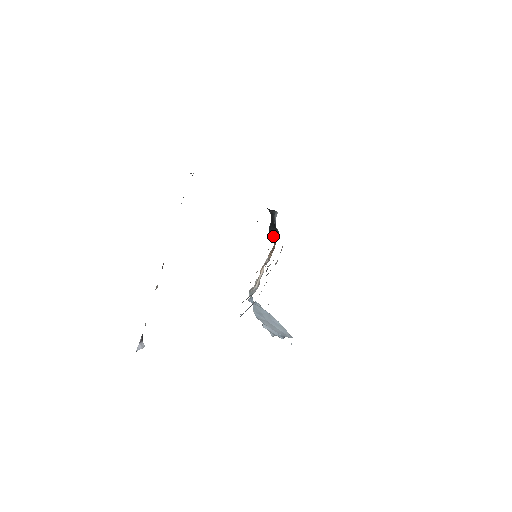
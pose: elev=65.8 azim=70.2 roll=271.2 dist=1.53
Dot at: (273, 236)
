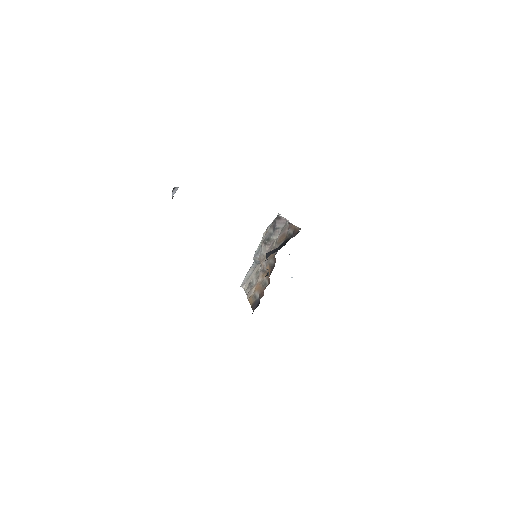
Dot at: occluded
